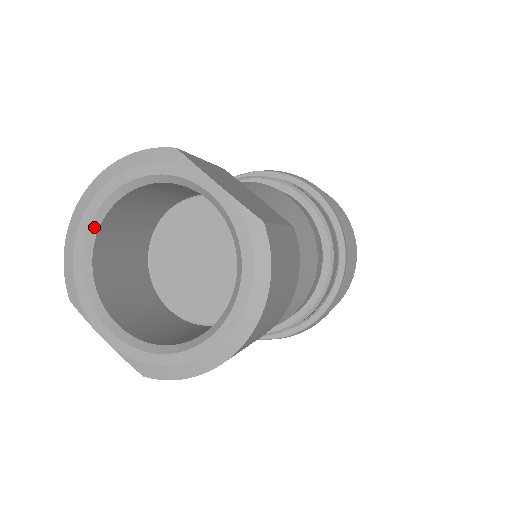
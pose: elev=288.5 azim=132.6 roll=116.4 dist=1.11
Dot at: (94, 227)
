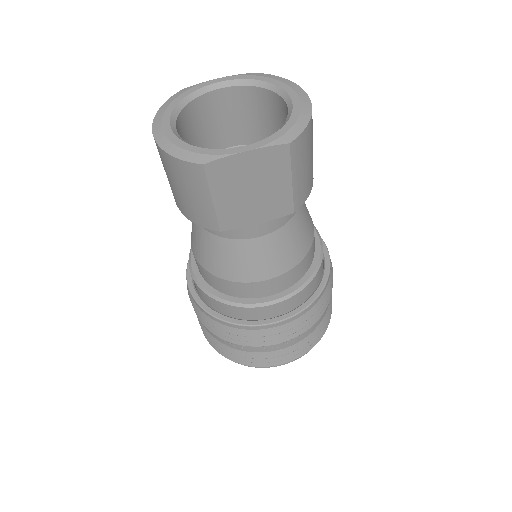
Dot at: (176, 134)
